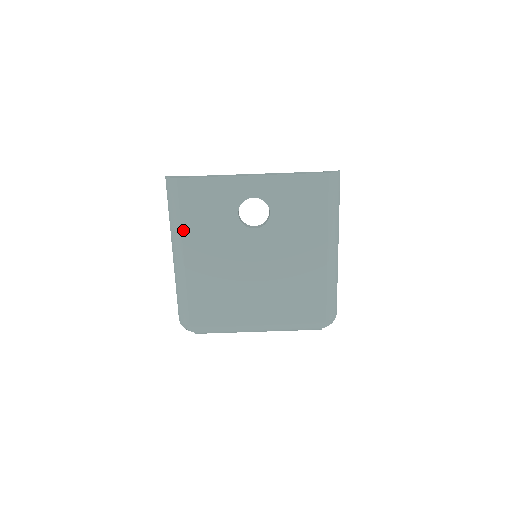
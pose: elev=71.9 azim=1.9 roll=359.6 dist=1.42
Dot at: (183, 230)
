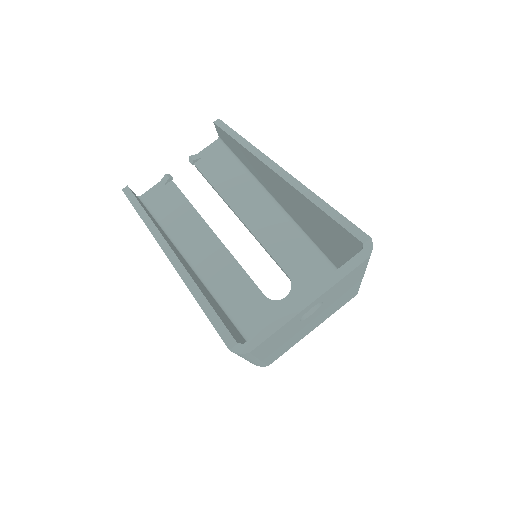
Dot at: (258, 357)
